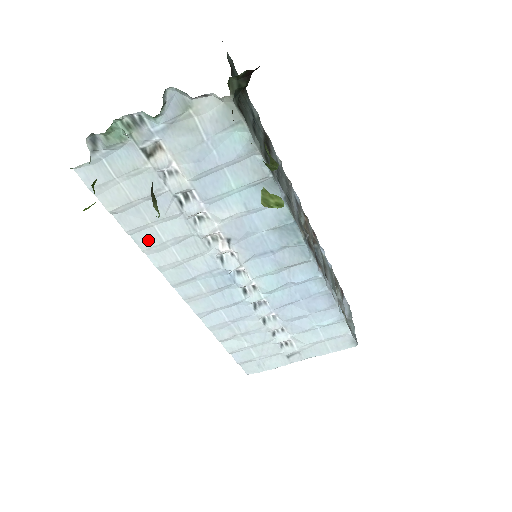
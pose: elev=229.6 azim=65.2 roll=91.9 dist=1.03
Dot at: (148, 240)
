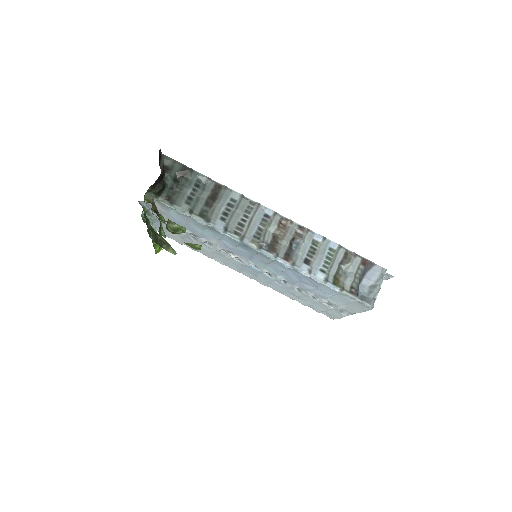
Dot at: (205, 253)
